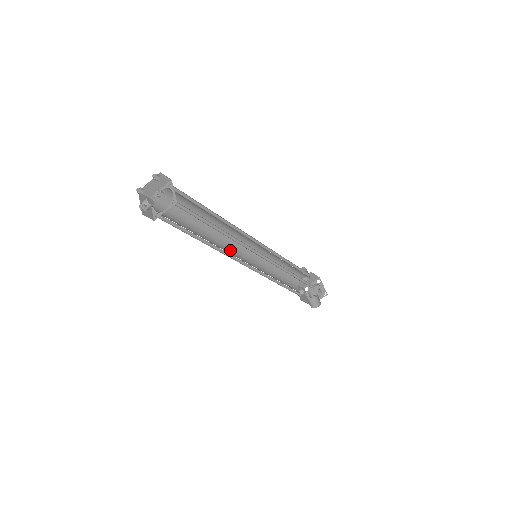
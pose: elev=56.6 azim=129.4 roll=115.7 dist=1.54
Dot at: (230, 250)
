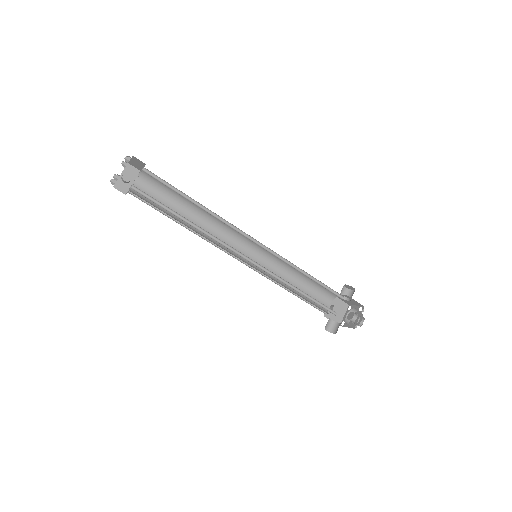
Dot at: (228, 239)
